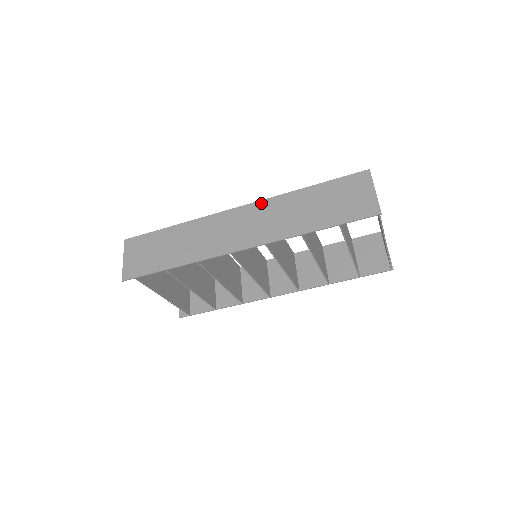
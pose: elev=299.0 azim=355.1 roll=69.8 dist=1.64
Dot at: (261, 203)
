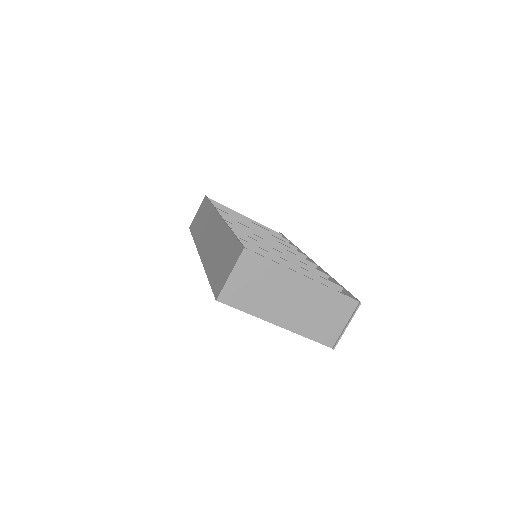
Dot at: (221, 222)
